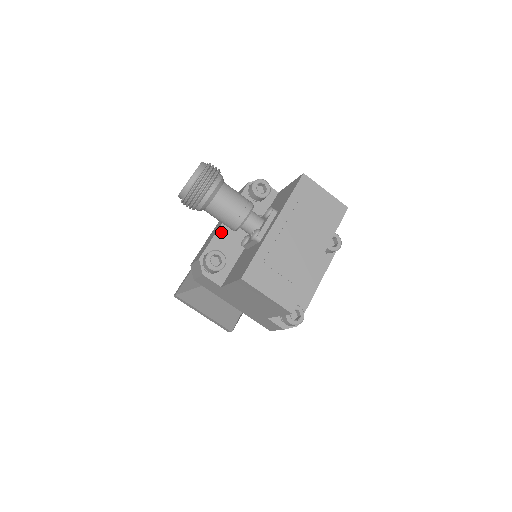
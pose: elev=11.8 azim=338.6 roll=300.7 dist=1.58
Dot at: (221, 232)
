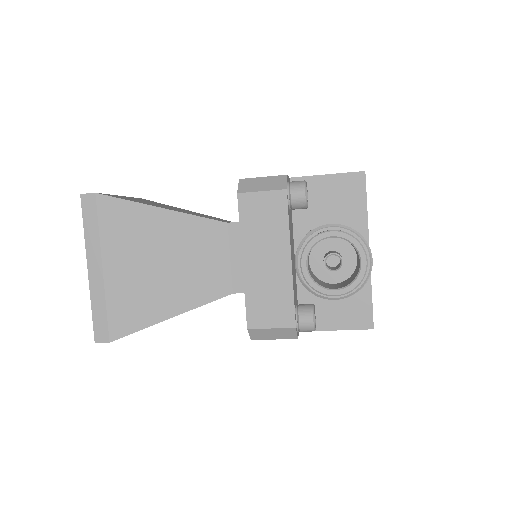
Dot at: (293, 278)
